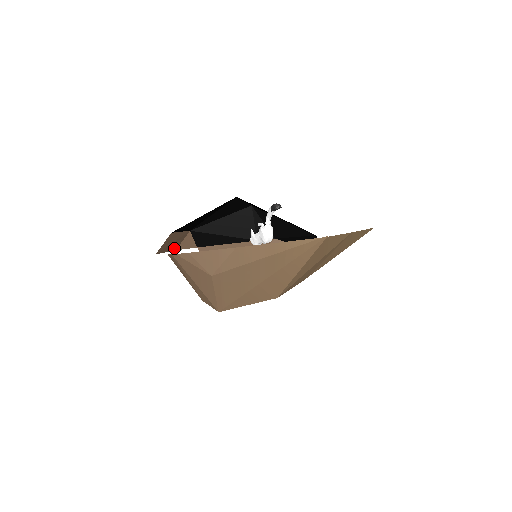
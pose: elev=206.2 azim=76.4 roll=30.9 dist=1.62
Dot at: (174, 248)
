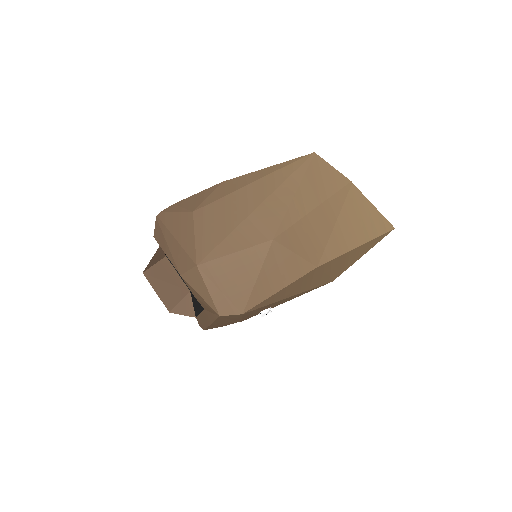
Dot at: (167, 303)
